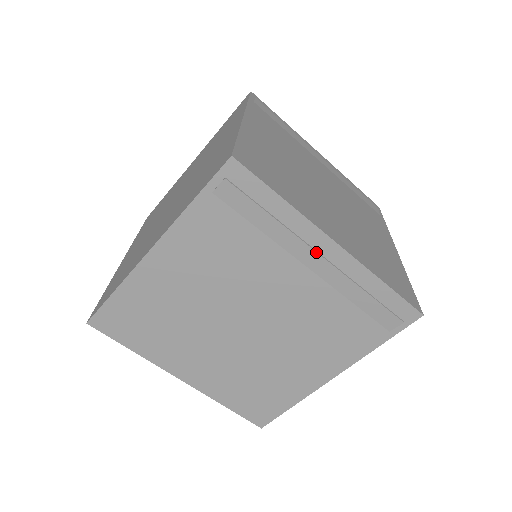
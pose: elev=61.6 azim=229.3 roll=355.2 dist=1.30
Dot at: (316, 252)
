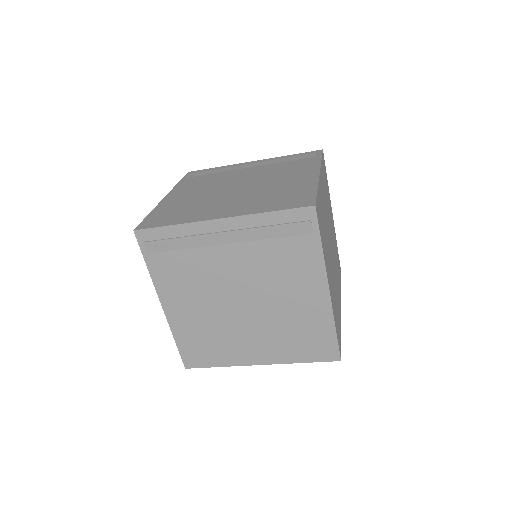
Dot at: (217, 233)
